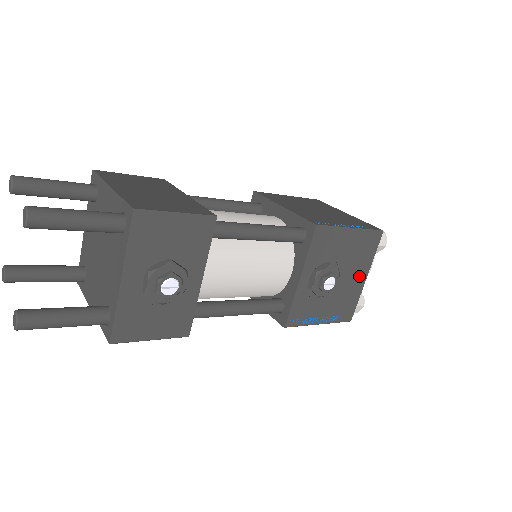
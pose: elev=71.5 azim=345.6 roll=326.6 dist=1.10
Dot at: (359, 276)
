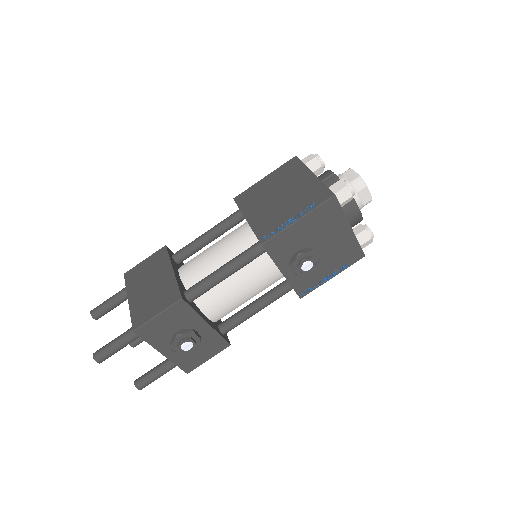
Dot at: (341, 233)
